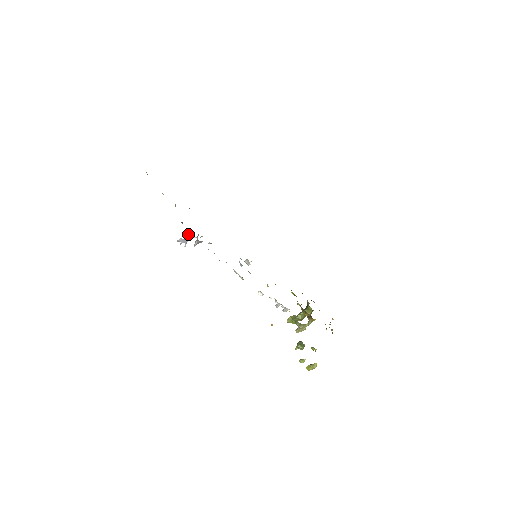
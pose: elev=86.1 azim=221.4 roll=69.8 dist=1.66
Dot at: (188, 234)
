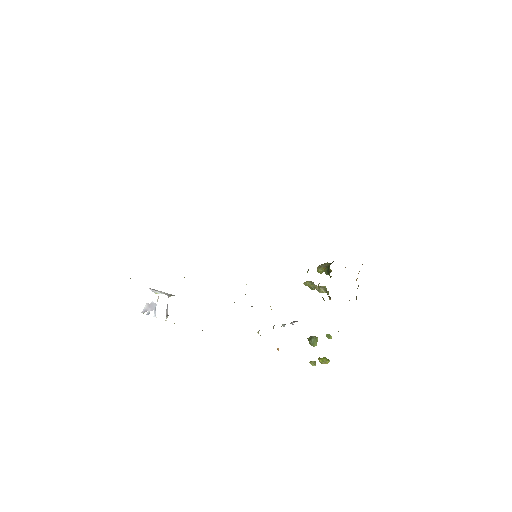
Dot at: (154, 291)
